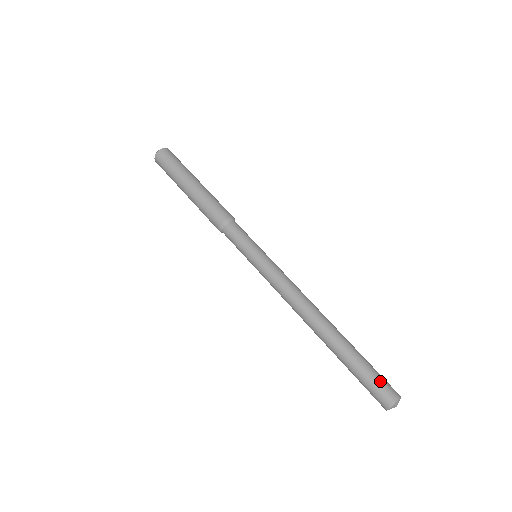
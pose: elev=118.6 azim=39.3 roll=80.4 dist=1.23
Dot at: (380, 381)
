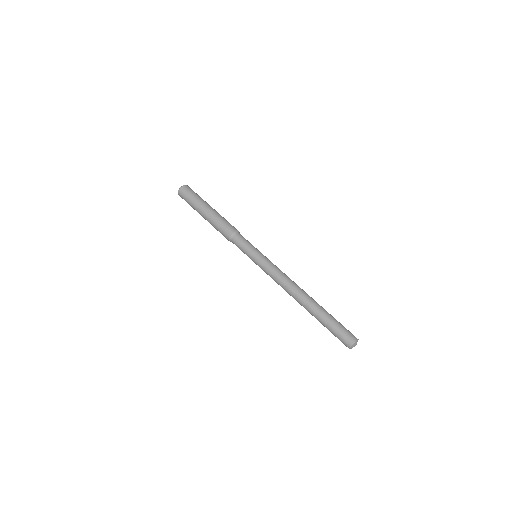
Dot at: (346, 329)
